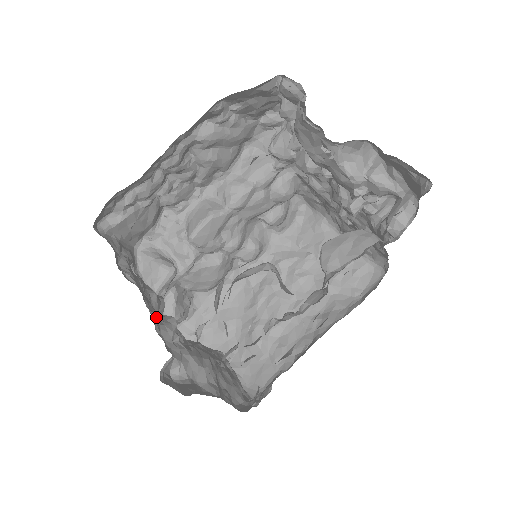
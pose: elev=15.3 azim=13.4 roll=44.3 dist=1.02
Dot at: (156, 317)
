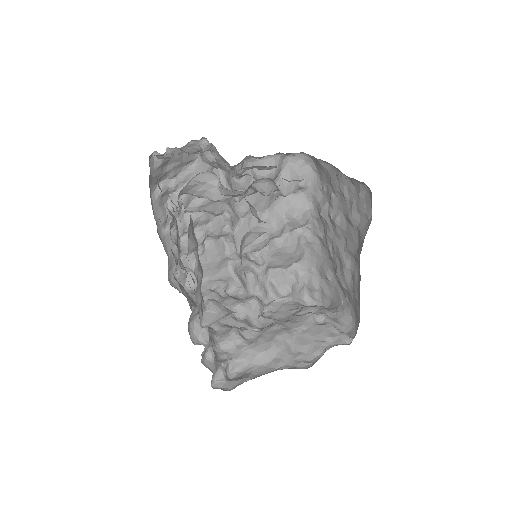
Dot at: (218, 338)
